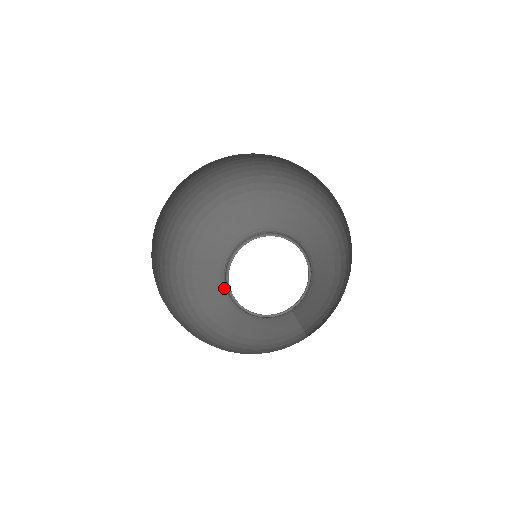
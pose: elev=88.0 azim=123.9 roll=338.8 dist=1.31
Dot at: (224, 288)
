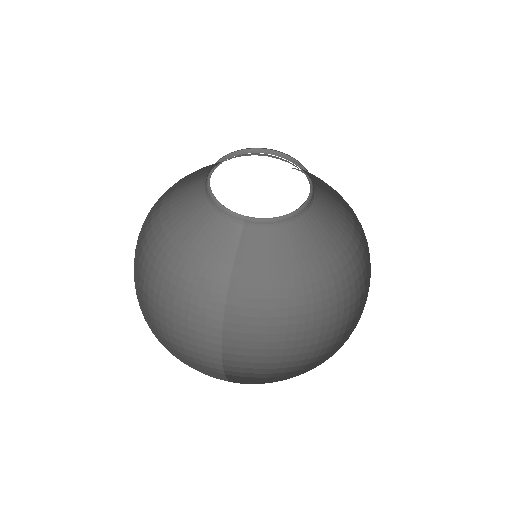
Dot at: (209, 172)
